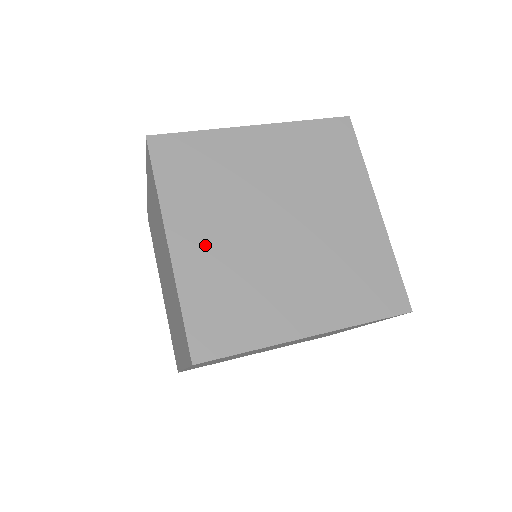
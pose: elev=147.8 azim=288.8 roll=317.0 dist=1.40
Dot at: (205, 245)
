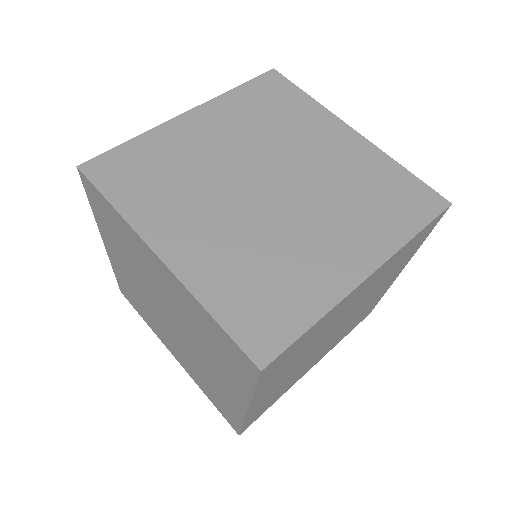
Dot at: (201, 240)
